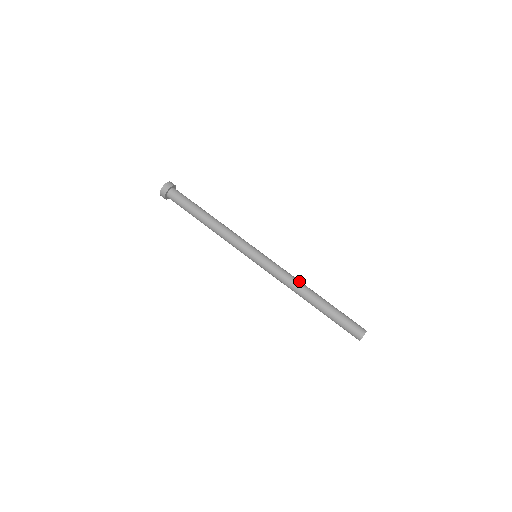
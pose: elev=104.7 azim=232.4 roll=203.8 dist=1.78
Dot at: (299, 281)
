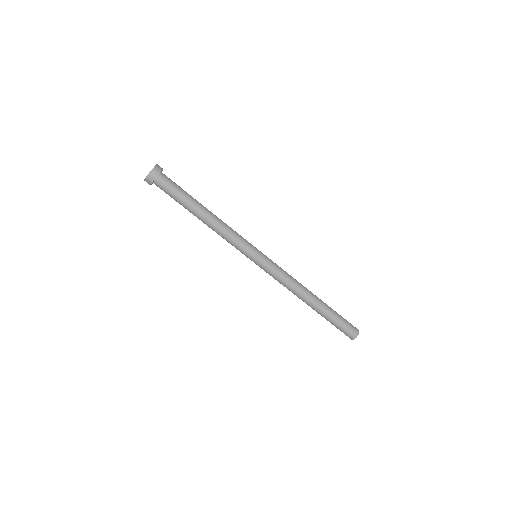
Dot at: (298, 288)
